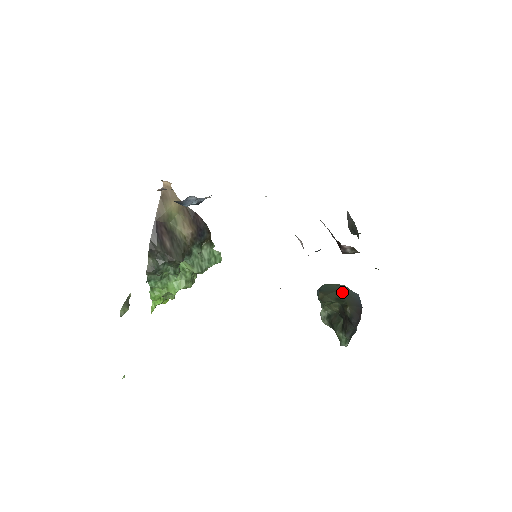
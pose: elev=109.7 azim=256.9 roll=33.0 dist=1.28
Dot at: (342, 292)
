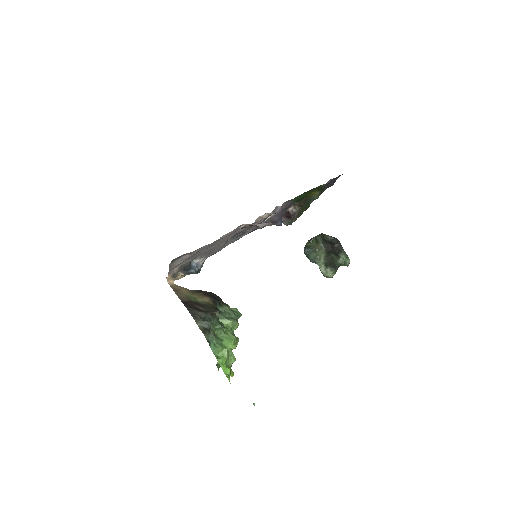
Dot at: occluded
